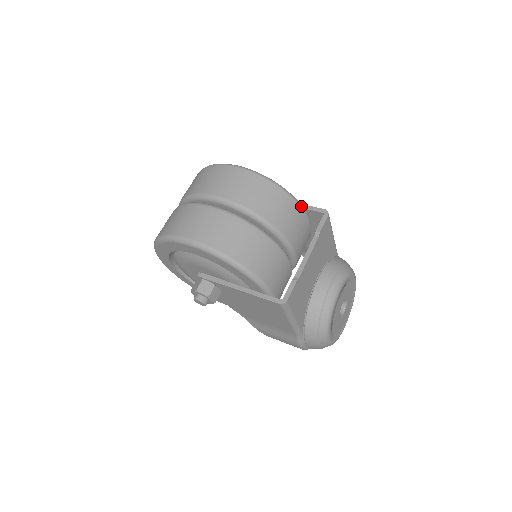
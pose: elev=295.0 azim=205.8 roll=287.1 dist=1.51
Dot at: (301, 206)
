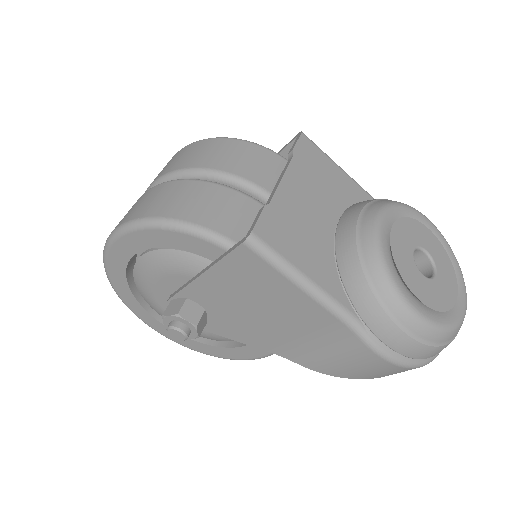
Dot at: (264, 147)
